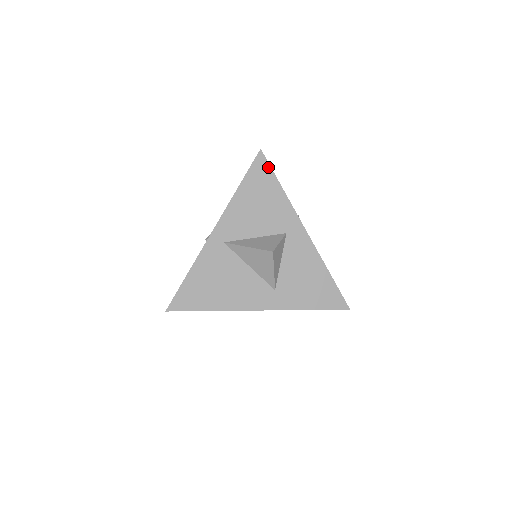
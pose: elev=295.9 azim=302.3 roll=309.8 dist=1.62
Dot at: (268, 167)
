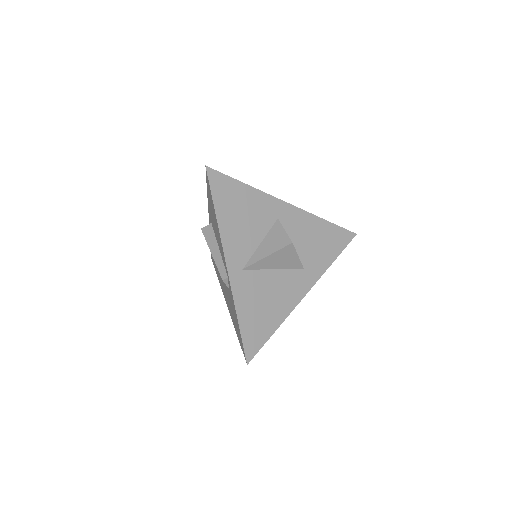
Dot at: (223, 177)
